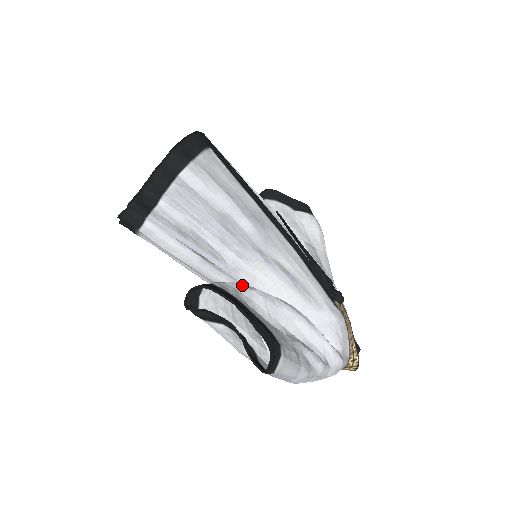
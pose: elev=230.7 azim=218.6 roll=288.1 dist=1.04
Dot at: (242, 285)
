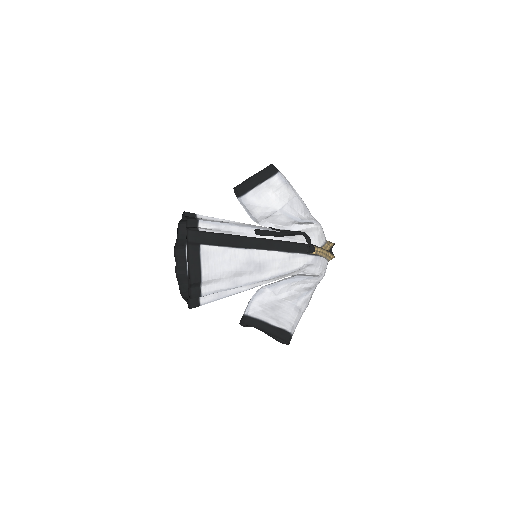
Dot at: (259, 295)
